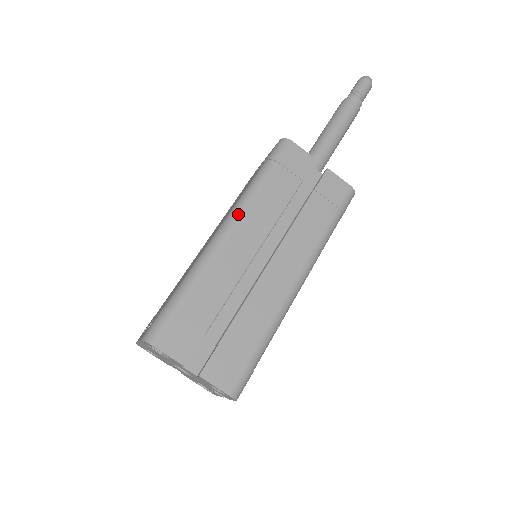
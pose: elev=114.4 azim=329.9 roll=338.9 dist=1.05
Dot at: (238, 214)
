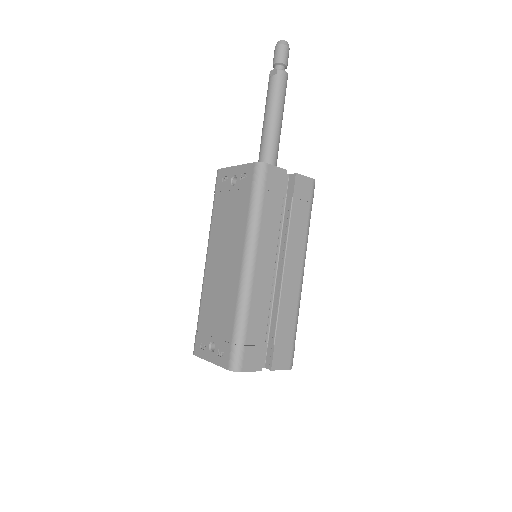
Dot at: (254, 249)
